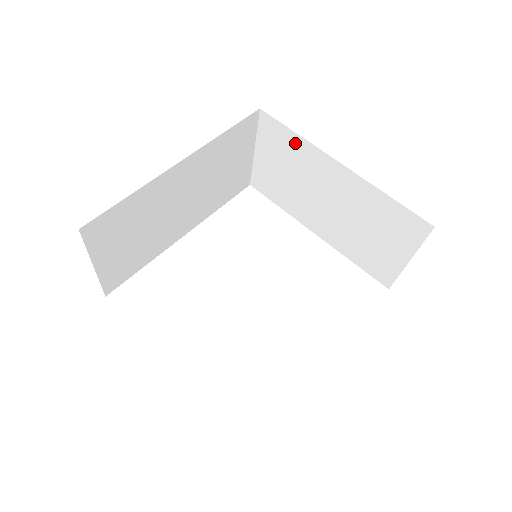
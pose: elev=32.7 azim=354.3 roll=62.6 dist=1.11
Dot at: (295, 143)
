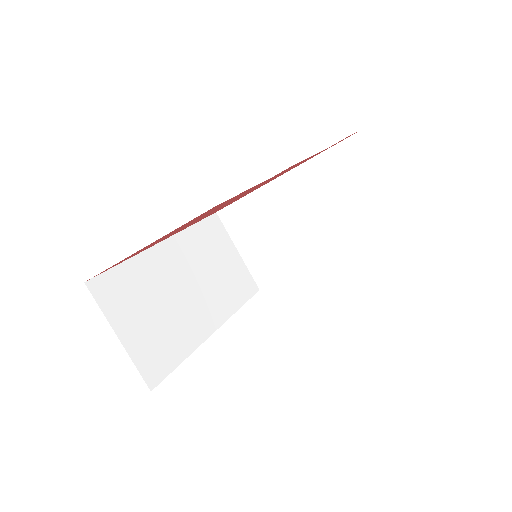
Dot at: (249, 205)
